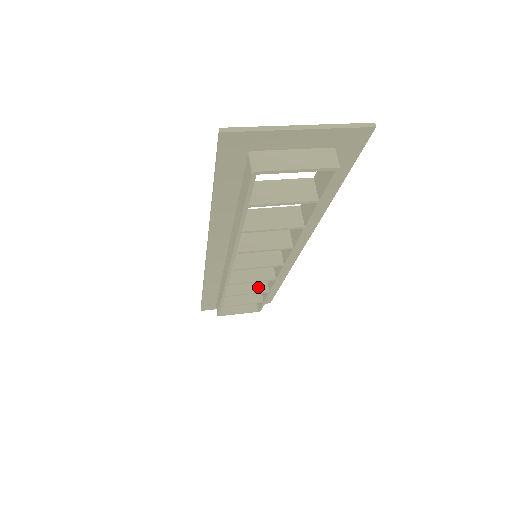
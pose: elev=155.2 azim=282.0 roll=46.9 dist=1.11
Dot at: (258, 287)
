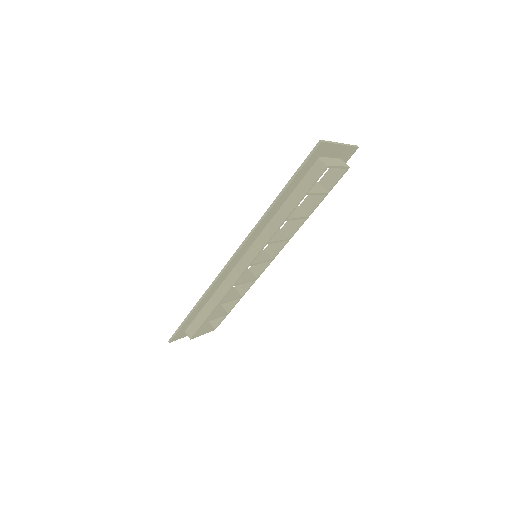
Dot at: (234, 295)
